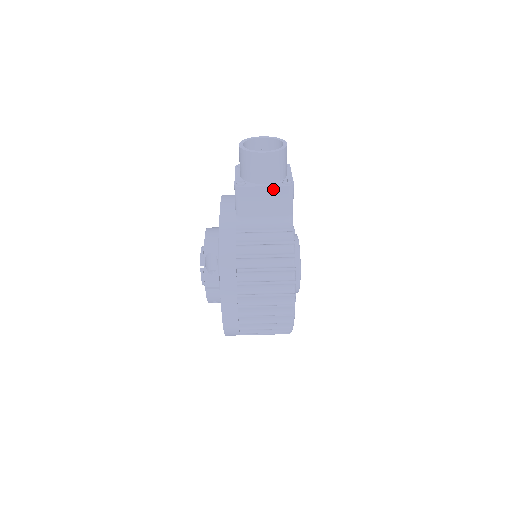
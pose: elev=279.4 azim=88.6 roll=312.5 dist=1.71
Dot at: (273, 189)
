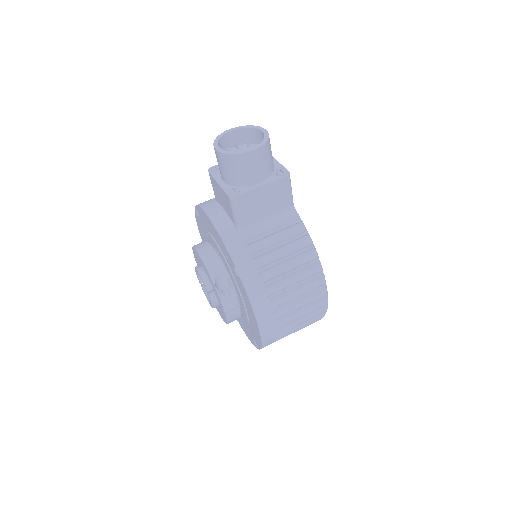
Dot at: (271, 186)
